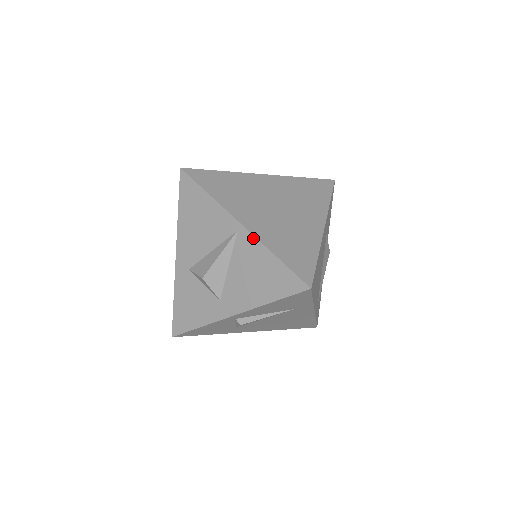
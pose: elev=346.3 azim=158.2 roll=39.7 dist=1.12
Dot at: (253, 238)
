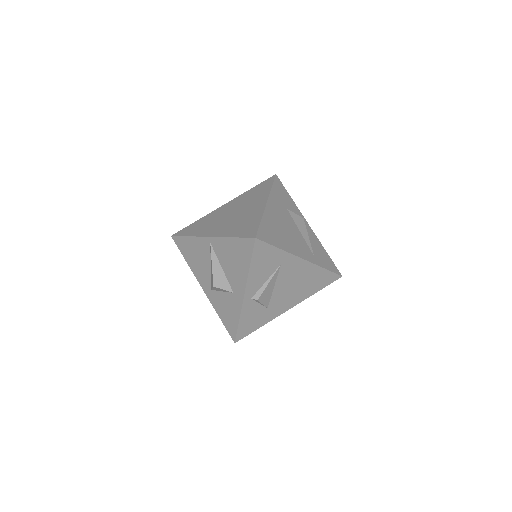
Dot at: (217, 239)
